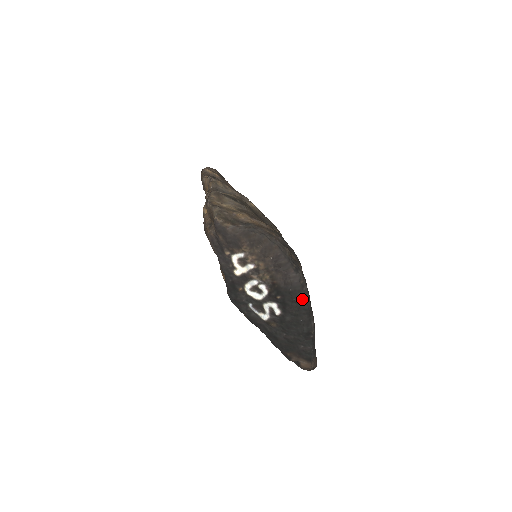
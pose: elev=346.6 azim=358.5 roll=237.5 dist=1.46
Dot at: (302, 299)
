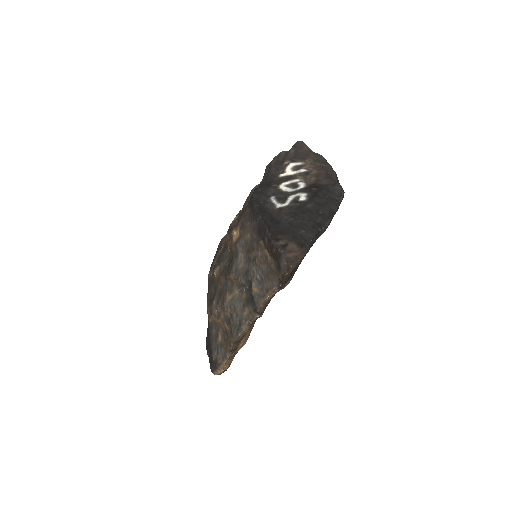
Dot at: (334, 201)
